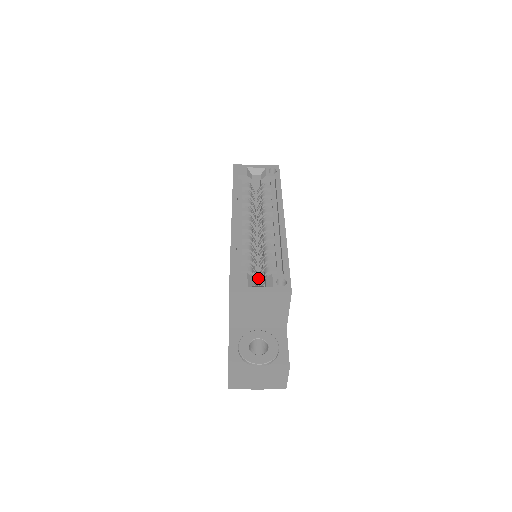
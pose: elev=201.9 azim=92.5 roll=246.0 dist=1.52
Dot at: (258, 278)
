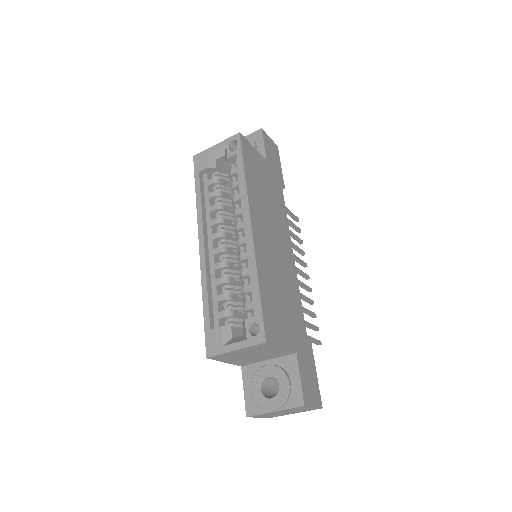
Dot at: occluded
